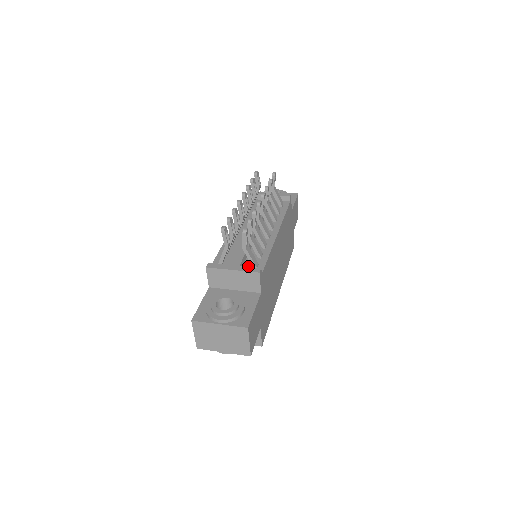
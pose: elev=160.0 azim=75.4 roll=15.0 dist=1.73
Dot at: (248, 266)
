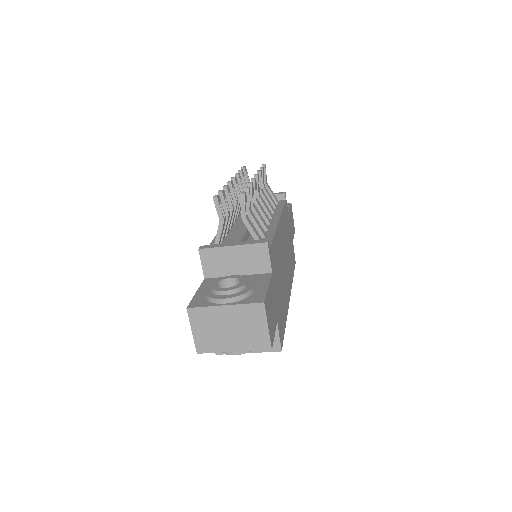
Dot at: occluded
